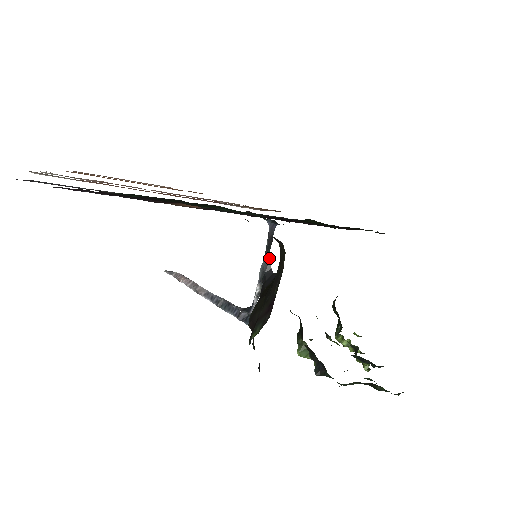
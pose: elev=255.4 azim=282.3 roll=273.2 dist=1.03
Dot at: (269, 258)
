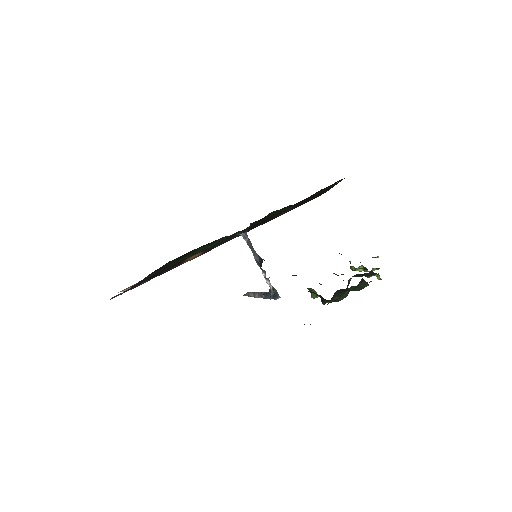
Dot at: occluded
